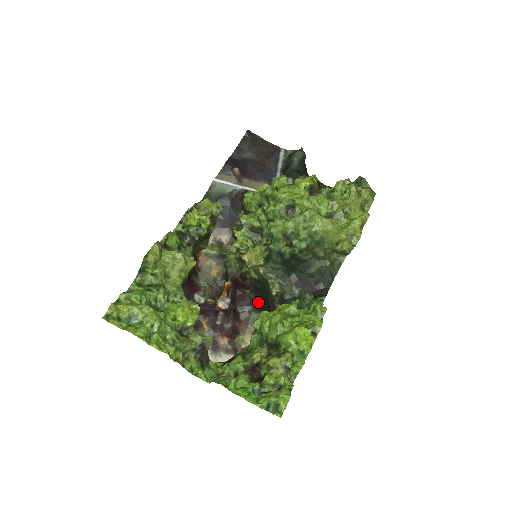
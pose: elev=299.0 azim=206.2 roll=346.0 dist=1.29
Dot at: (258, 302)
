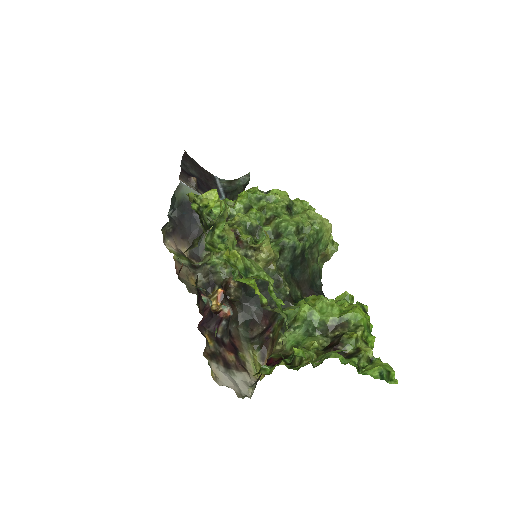
Dot at: (249, 313)
